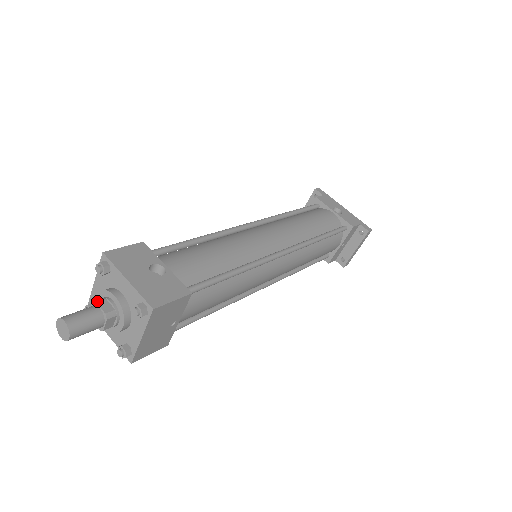
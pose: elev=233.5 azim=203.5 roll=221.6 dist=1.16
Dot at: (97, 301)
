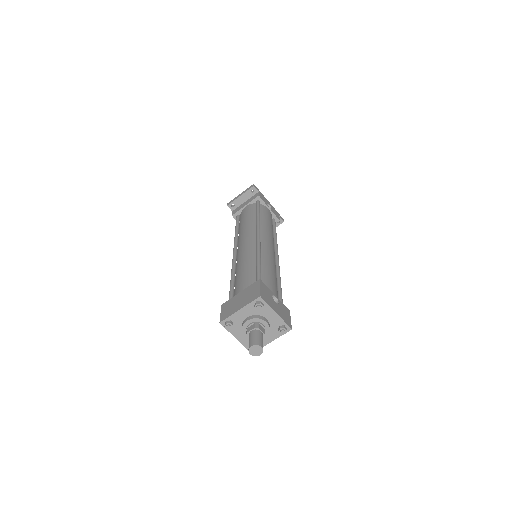
Dot at: (259, 327)
